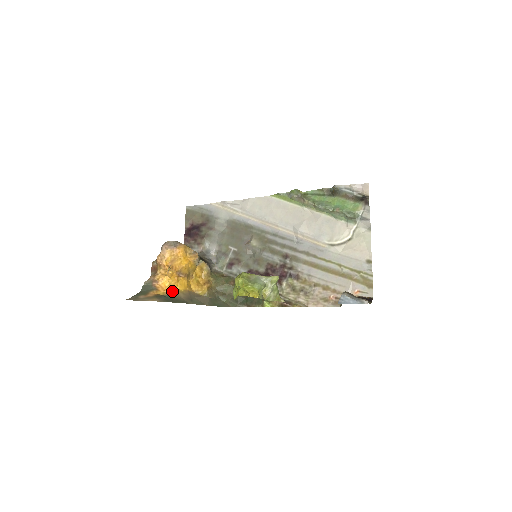
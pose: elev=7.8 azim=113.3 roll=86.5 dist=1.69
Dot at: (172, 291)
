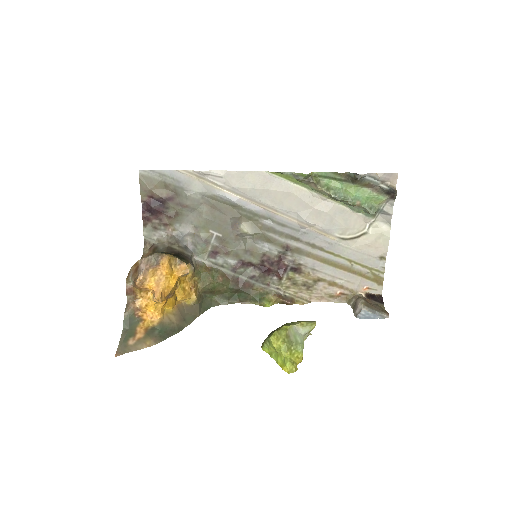
Dot at: (161, 317)
